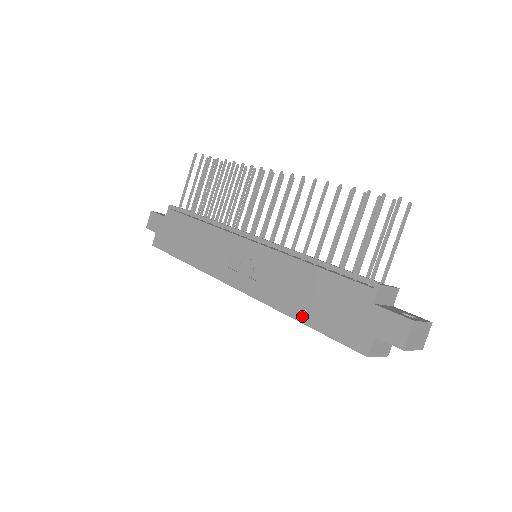
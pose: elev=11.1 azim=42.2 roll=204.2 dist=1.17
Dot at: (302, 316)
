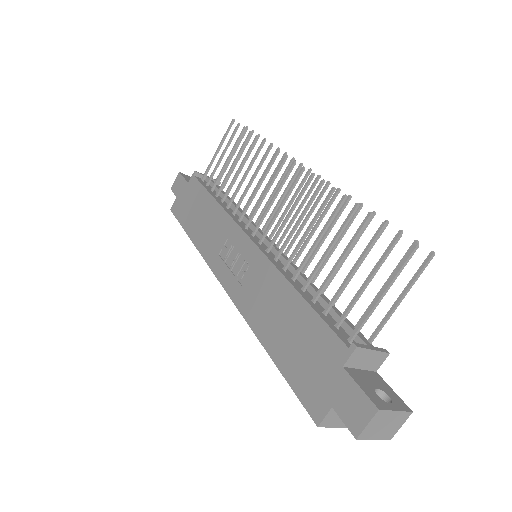
Dot at: (271, 346)
